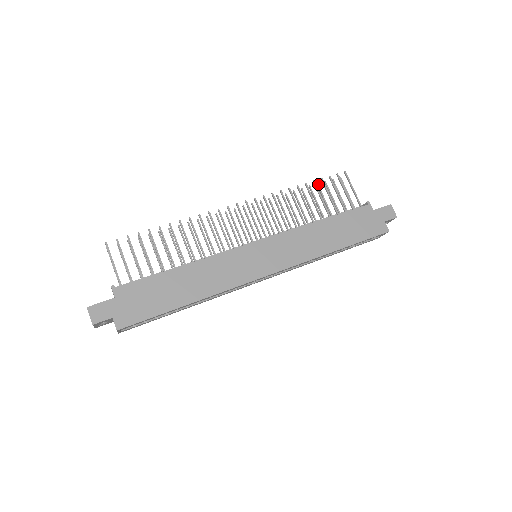
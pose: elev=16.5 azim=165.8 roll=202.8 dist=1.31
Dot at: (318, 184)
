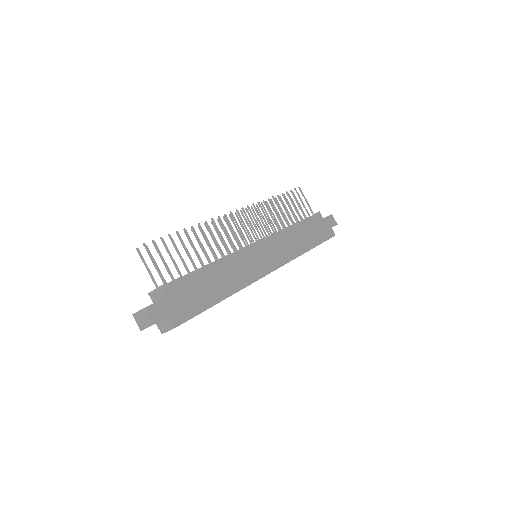
Dot at: occluded
